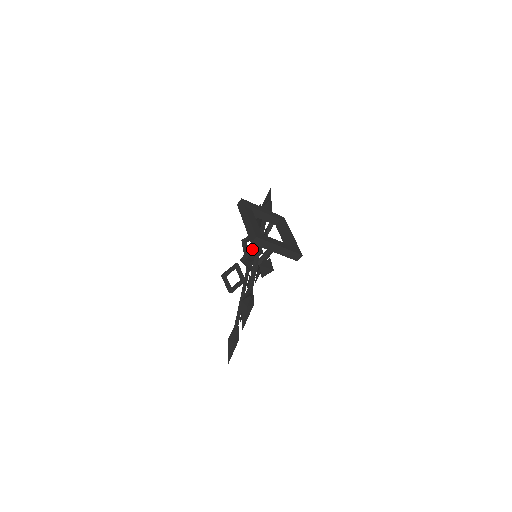
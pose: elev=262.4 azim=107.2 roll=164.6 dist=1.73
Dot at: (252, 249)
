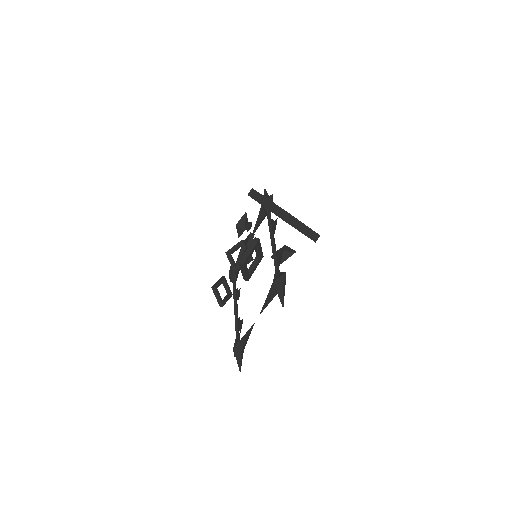
Dot at: (249, 251)
